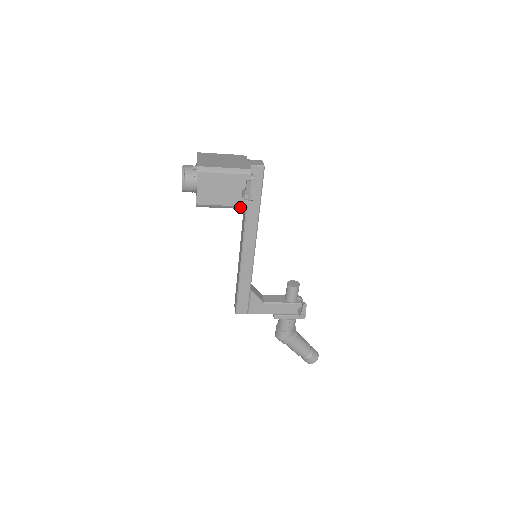
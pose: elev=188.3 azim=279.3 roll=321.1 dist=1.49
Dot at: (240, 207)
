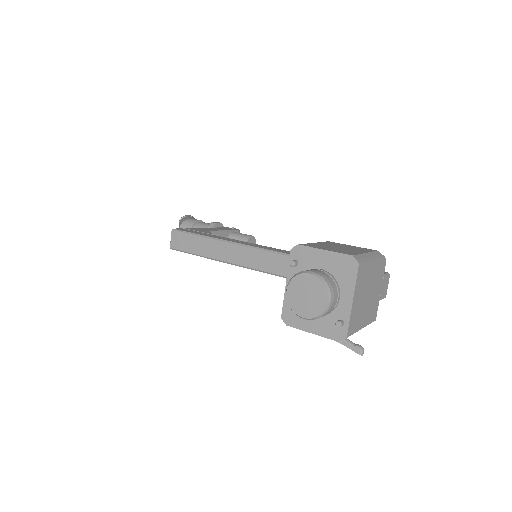
Dot at: occluded
